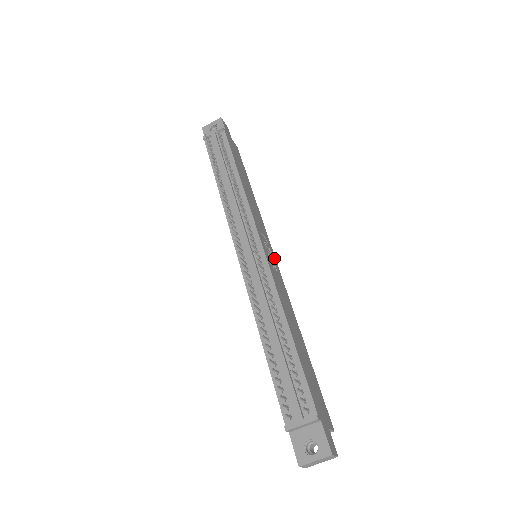
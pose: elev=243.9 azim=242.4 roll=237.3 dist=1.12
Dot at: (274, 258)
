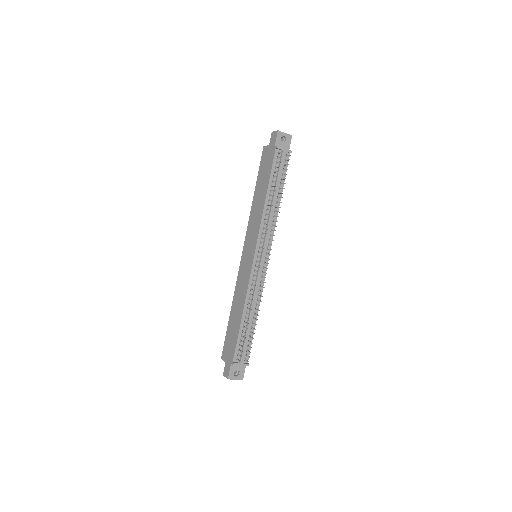
Dot at: occluded
